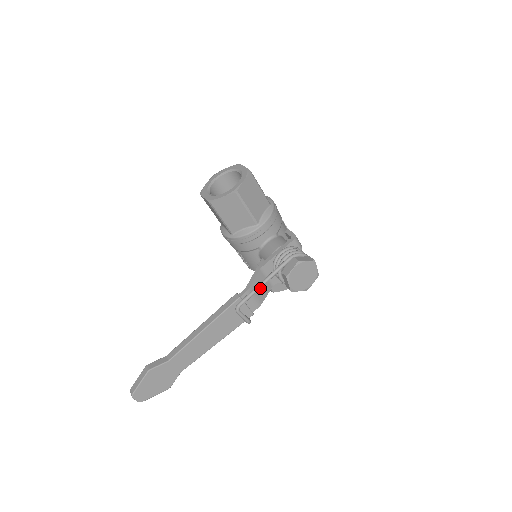
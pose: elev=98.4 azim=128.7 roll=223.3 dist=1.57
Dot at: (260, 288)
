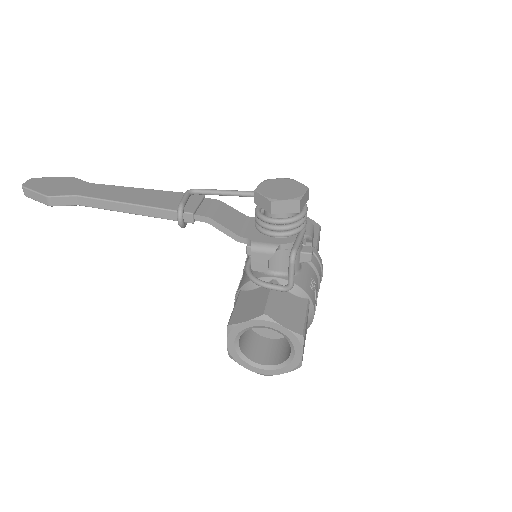
Dot at: (230, 192)
